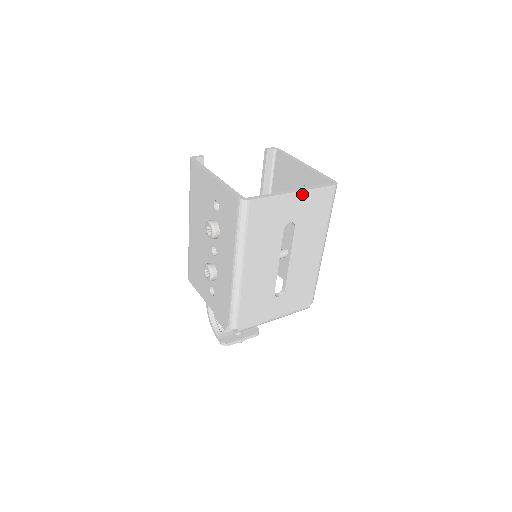
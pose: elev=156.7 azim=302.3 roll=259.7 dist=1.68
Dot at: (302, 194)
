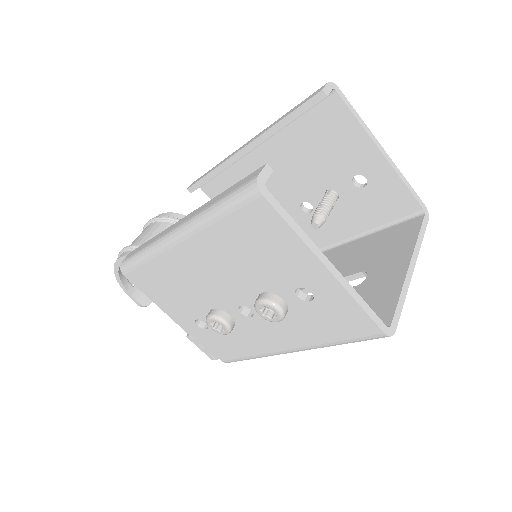
Dot at: occluded
